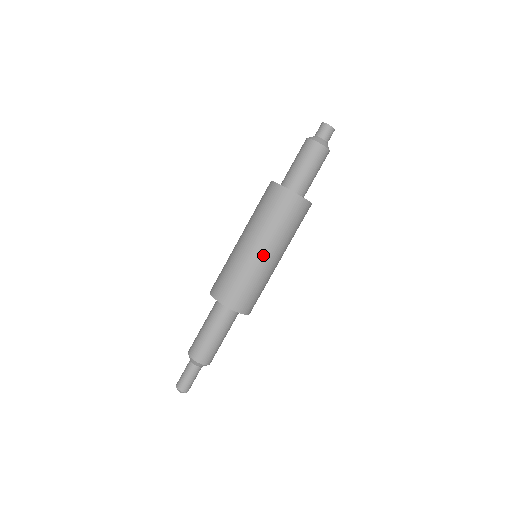
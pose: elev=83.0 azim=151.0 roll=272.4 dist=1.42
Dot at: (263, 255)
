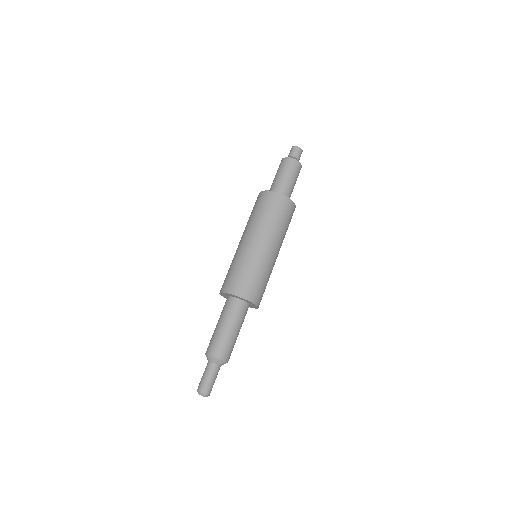
Dot at: (246, 242)
